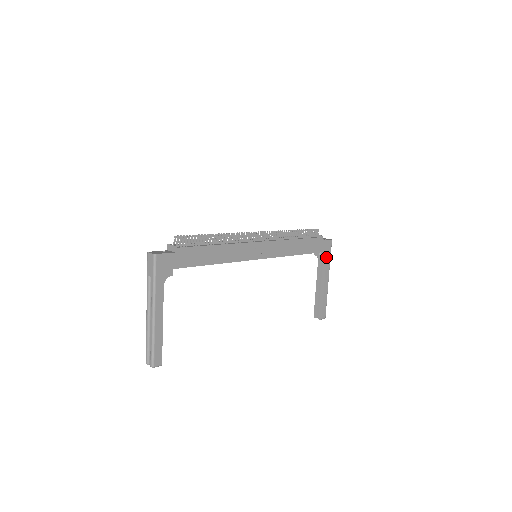
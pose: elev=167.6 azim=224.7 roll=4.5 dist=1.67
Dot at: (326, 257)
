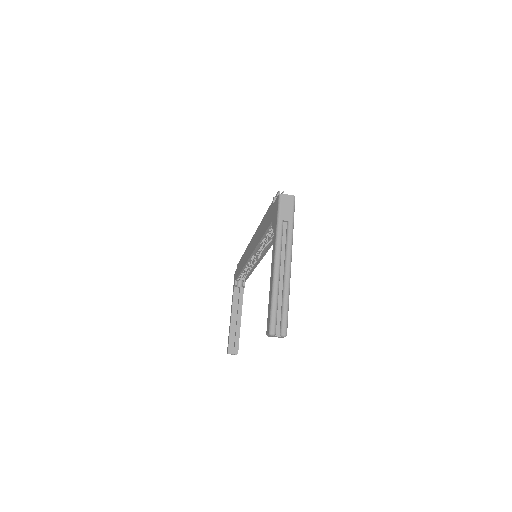
Dot at: occluded
